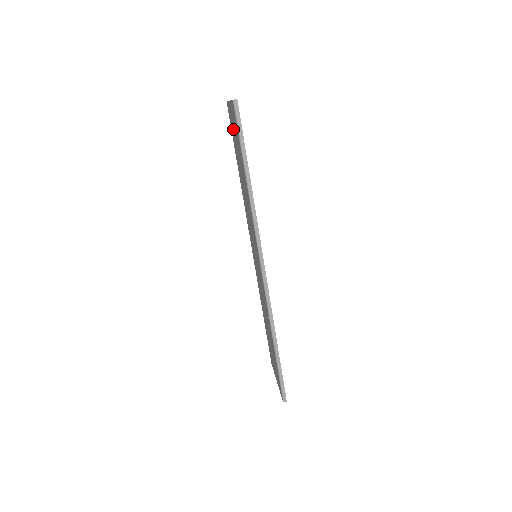
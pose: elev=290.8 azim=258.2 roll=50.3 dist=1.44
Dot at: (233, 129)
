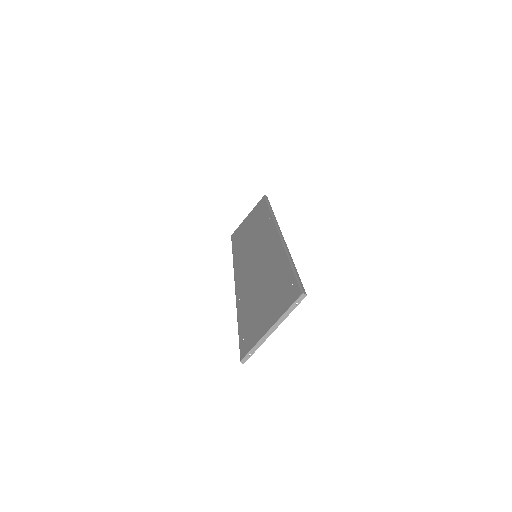
Dot at: (273, 305)
